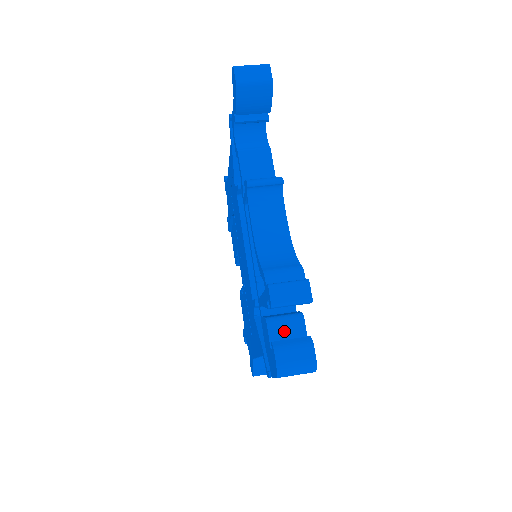
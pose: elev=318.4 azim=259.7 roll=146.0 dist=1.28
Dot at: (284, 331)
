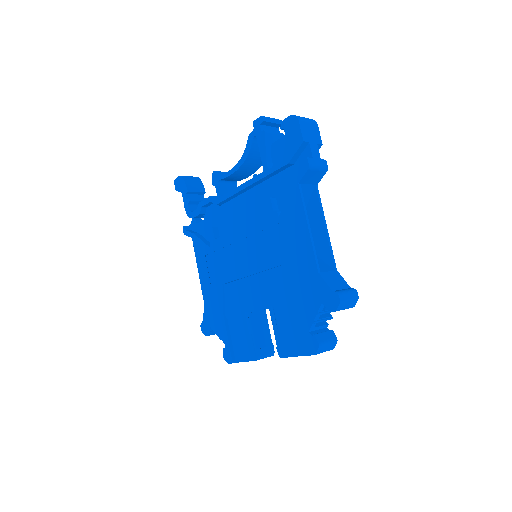
Dot at: occluded
